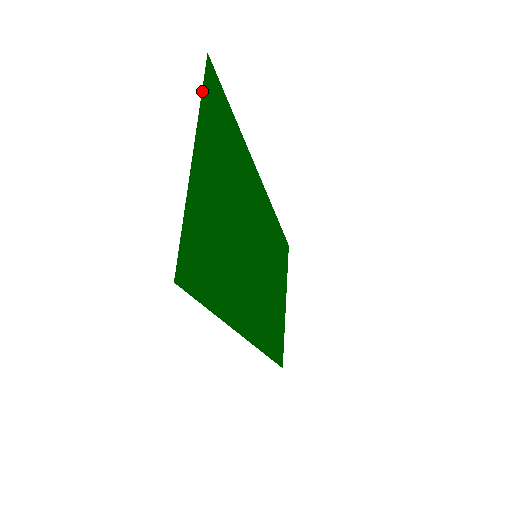
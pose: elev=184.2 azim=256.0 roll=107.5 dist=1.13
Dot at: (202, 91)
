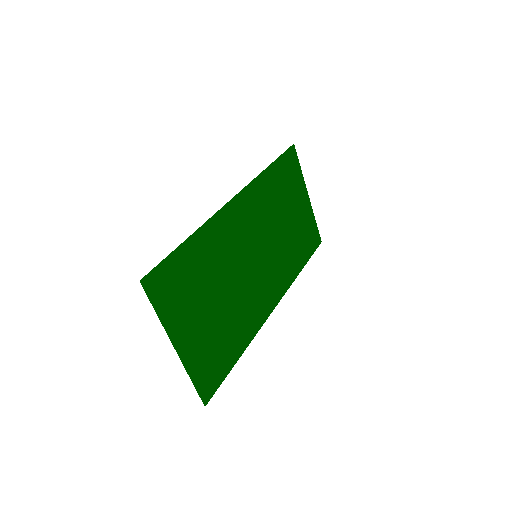
Dot at: (154, 309)
